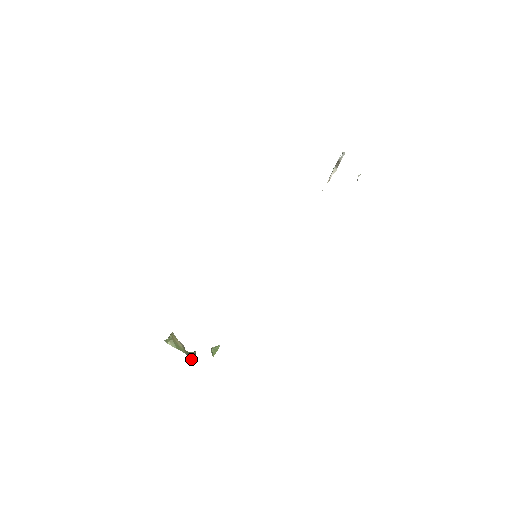
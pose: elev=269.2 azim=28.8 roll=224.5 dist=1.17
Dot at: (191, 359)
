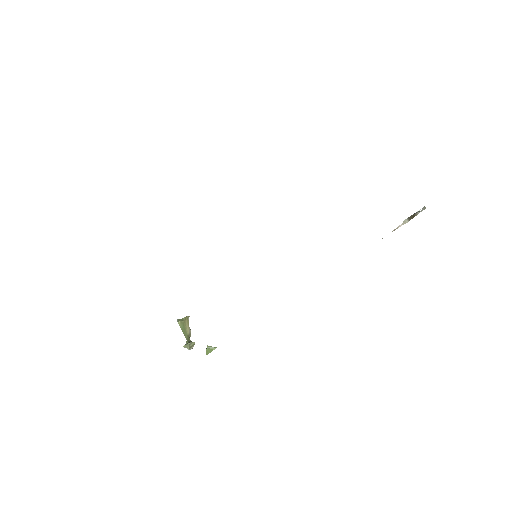
Dot at: occluded
